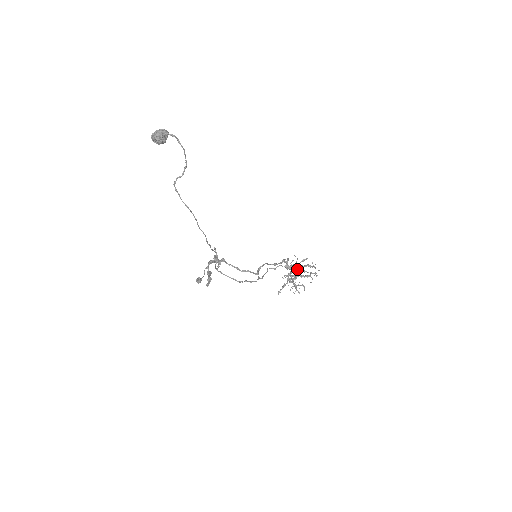
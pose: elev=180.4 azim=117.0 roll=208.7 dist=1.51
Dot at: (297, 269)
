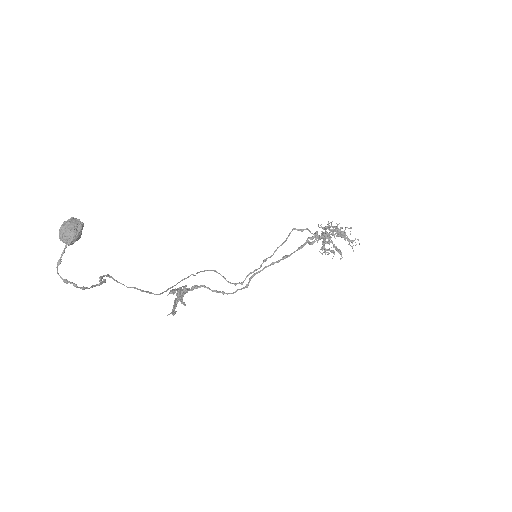
Dot at: (333, 232)
